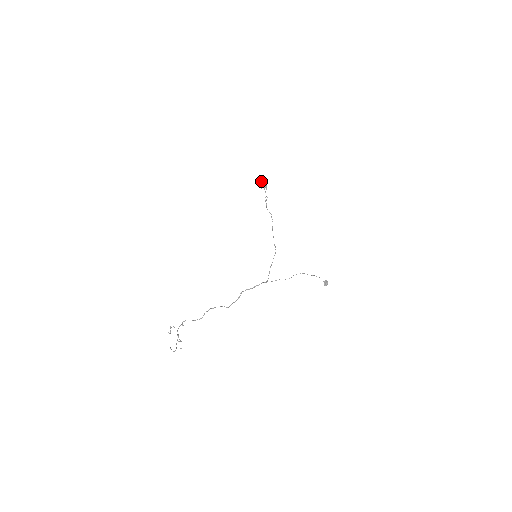
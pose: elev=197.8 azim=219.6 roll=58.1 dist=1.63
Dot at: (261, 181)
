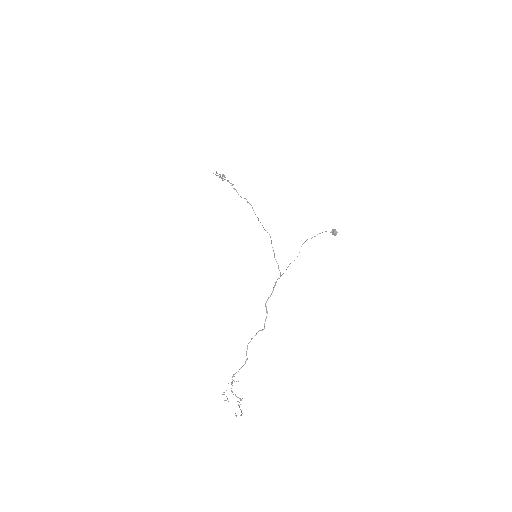
Dot at: occluded
